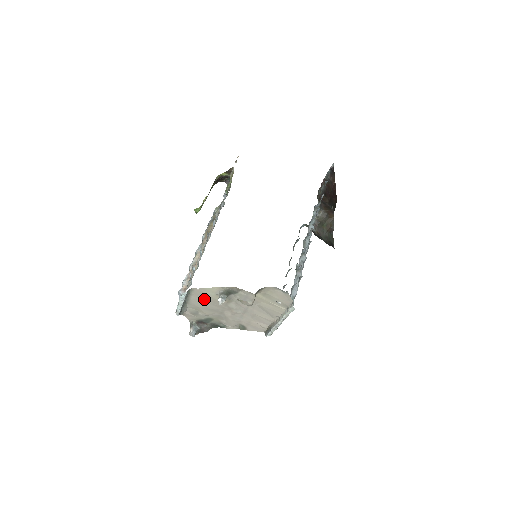
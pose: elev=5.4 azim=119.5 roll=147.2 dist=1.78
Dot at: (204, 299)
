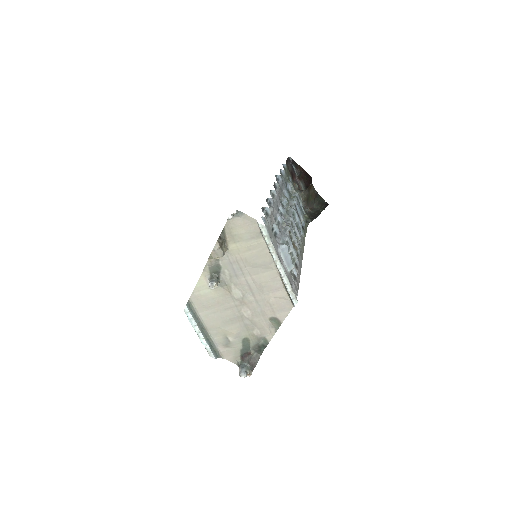
Dot at: (211, 308)
